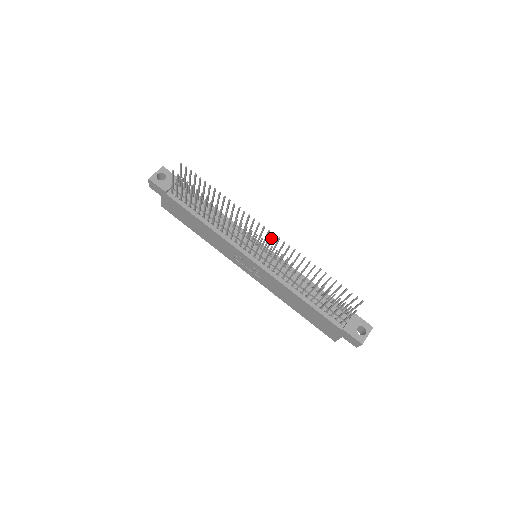
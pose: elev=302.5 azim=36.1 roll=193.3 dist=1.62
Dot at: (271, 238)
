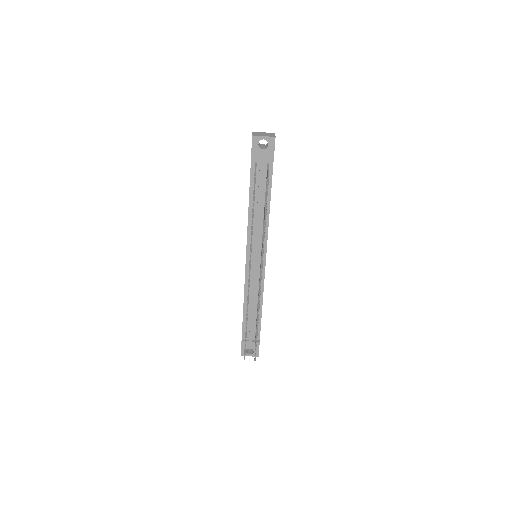
Dot at: occluded
